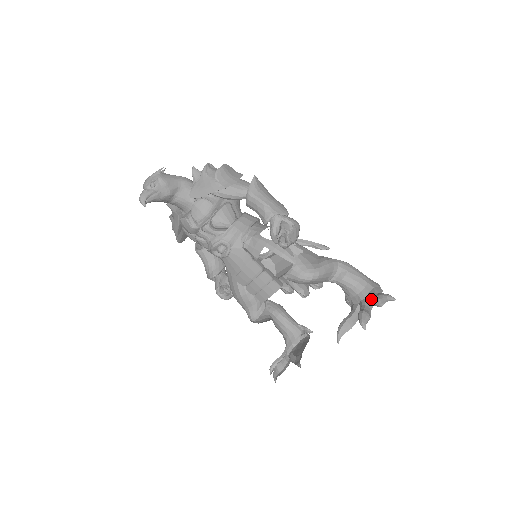
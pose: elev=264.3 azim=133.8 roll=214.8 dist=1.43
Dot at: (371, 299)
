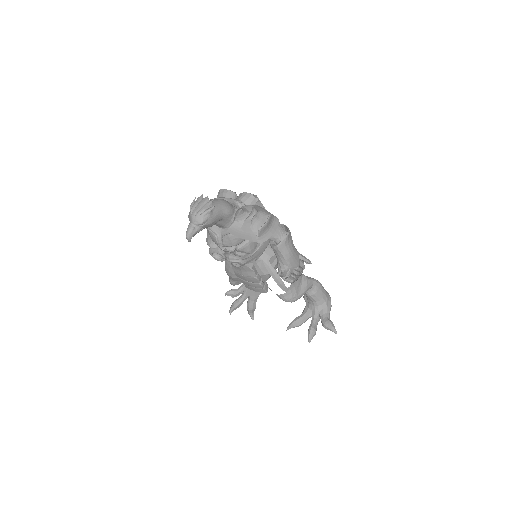
Dot at: (322, 320)
